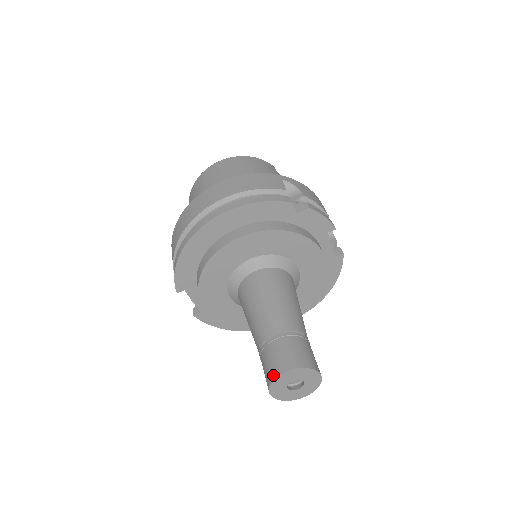
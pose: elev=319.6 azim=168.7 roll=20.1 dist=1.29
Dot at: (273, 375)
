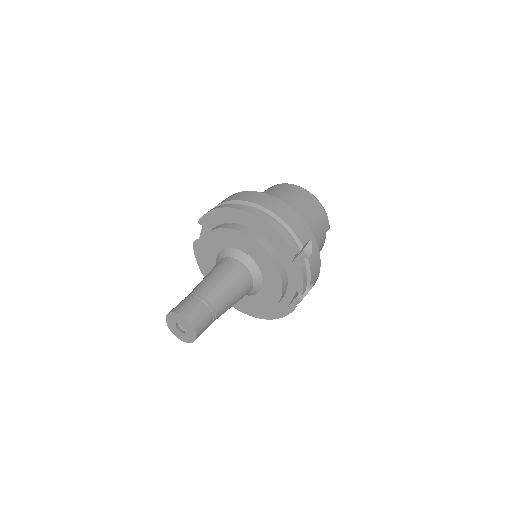
Dot at: (177, 310)
